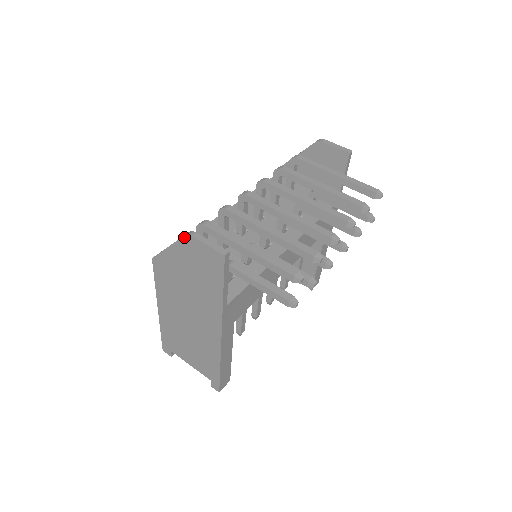
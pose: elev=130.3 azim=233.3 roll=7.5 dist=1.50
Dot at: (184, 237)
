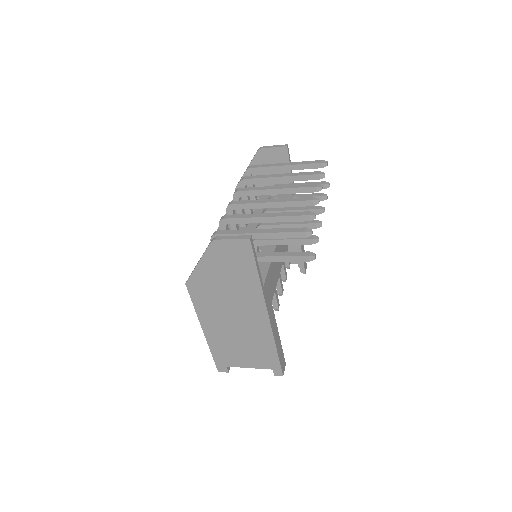
Dot at: (210, 245)
